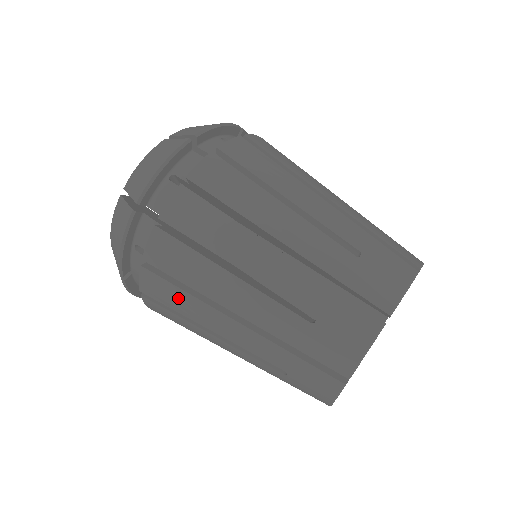
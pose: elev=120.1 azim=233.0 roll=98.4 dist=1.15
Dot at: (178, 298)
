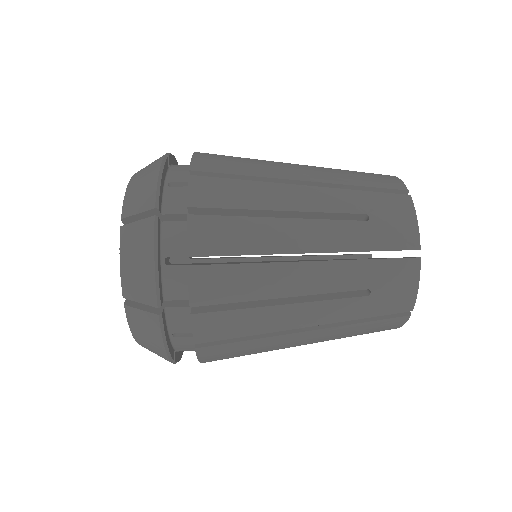
Dot at: (238, 189)
